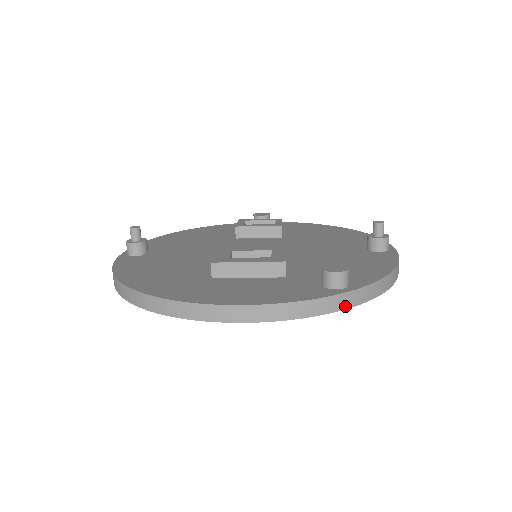
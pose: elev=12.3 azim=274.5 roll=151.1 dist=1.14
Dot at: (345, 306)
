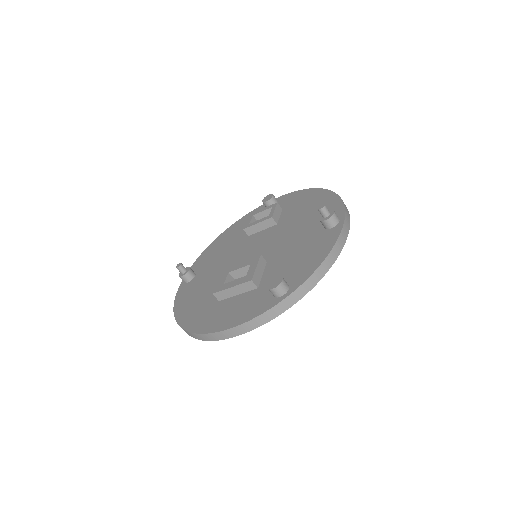
Dot at: (288, 306)
